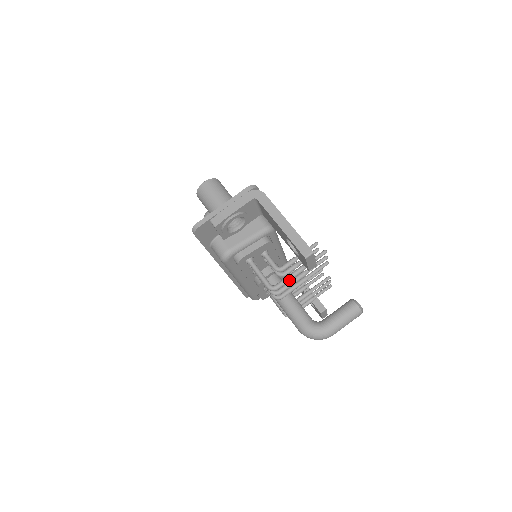
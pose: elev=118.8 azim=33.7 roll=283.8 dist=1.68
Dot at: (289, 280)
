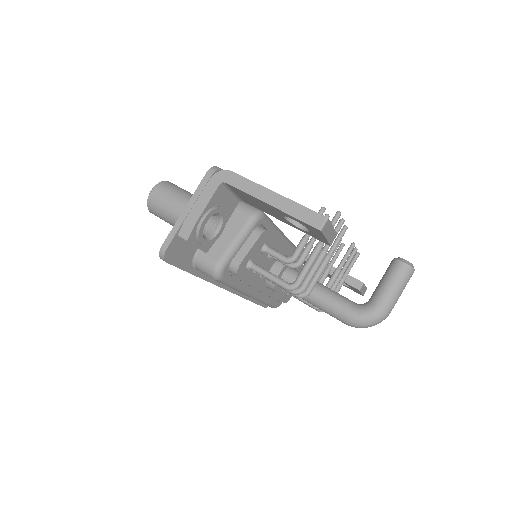
Dot at: (309, 268)
